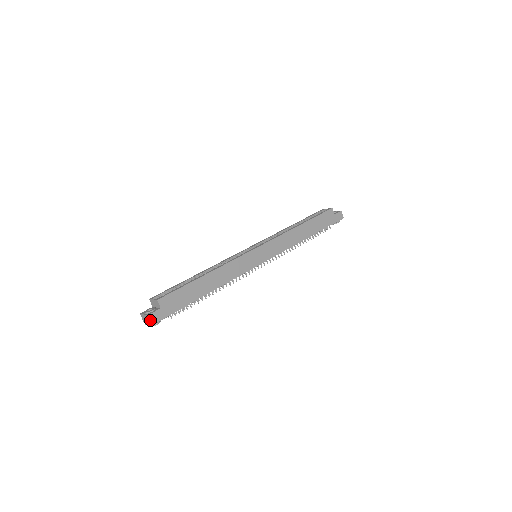
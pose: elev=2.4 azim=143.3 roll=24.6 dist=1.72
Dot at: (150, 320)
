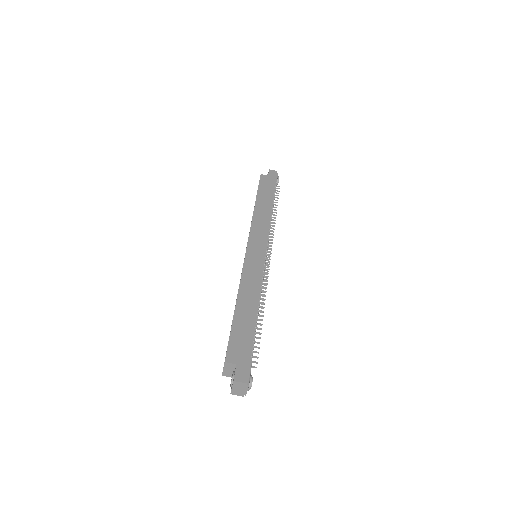
Dot at: (241, 382)
